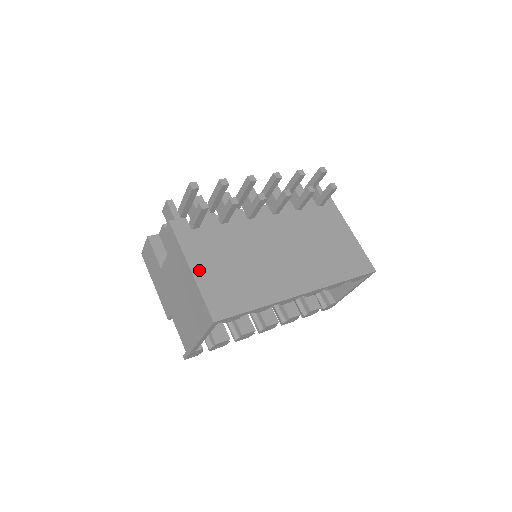
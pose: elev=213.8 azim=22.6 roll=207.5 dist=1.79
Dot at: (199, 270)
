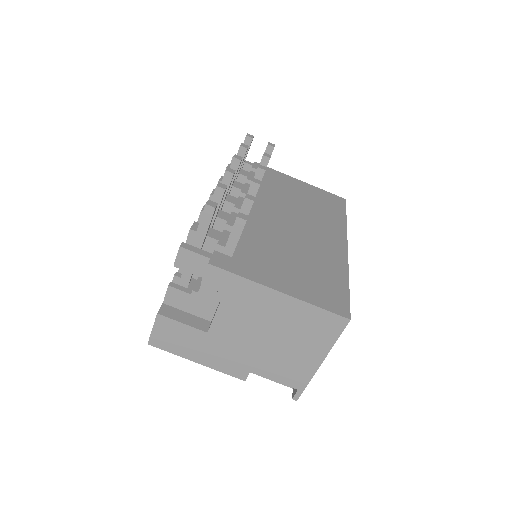
Dot at: (285, 287)
